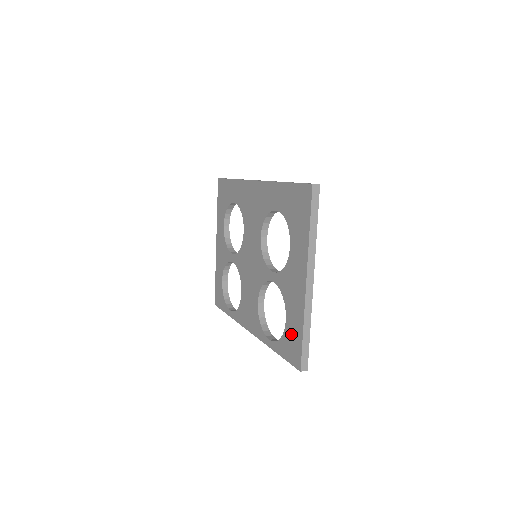
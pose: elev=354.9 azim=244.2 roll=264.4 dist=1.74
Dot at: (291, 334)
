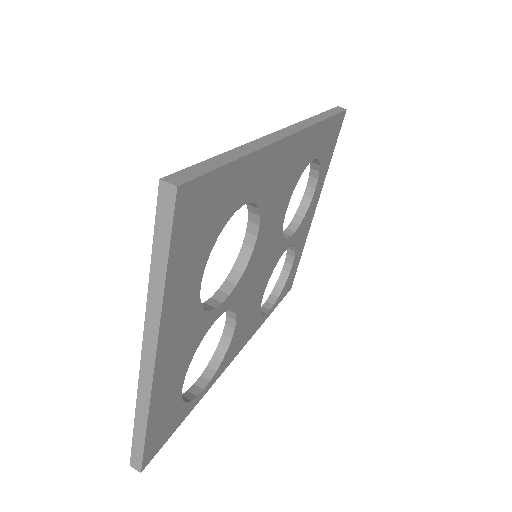
Dot at: occluded
